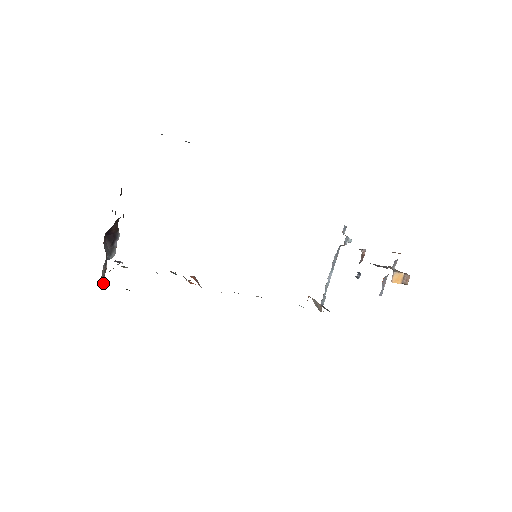
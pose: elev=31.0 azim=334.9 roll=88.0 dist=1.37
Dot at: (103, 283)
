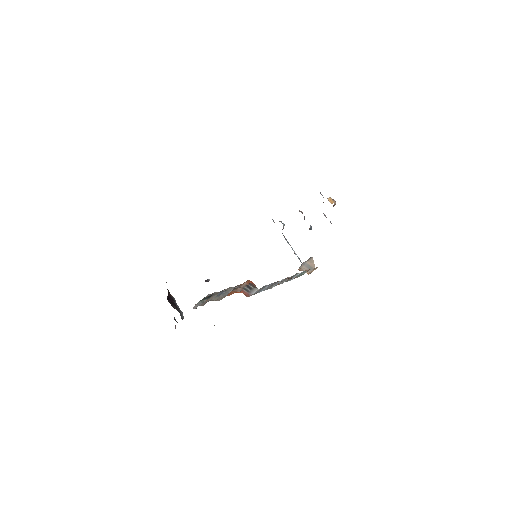
Dot at: occluded
